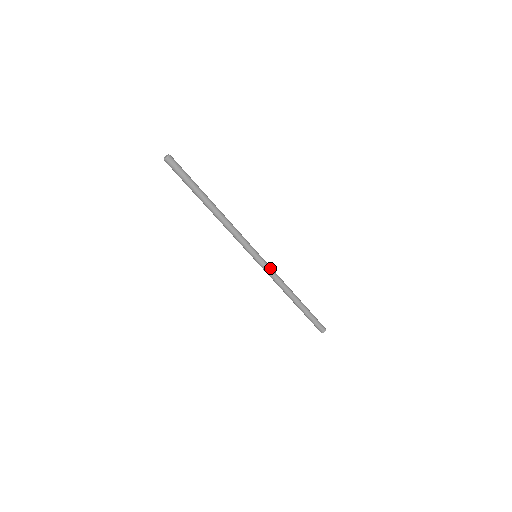
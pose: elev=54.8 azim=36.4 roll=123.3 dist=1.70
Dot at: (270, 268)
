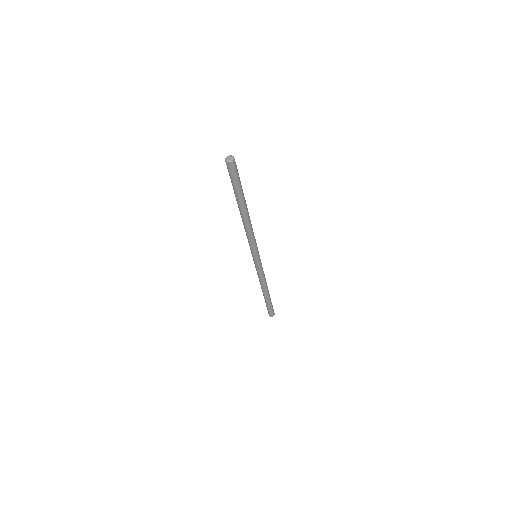
Dot at: (262, 268)
